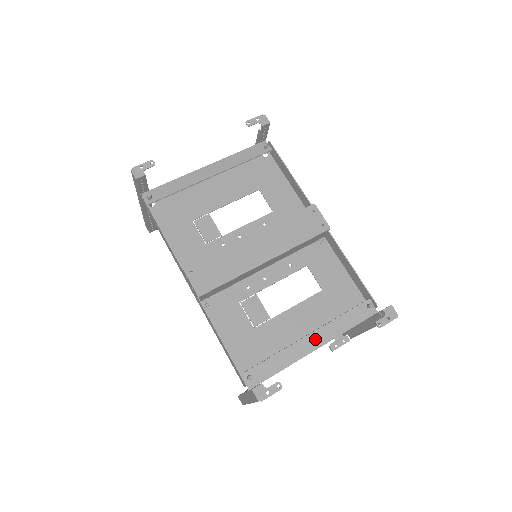
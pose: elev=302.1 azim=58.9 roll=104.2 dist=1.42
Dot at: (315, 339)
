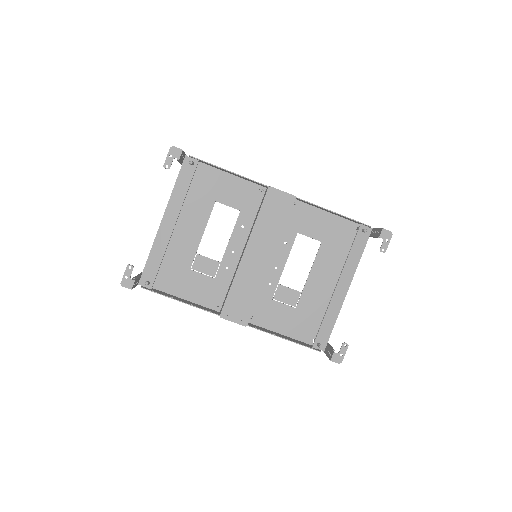
Dot at: (343, 285)
